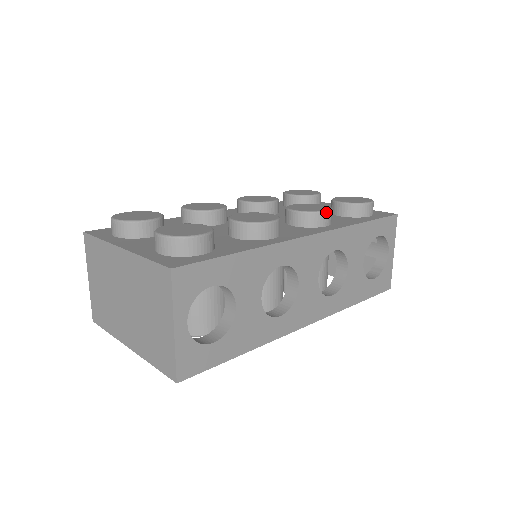
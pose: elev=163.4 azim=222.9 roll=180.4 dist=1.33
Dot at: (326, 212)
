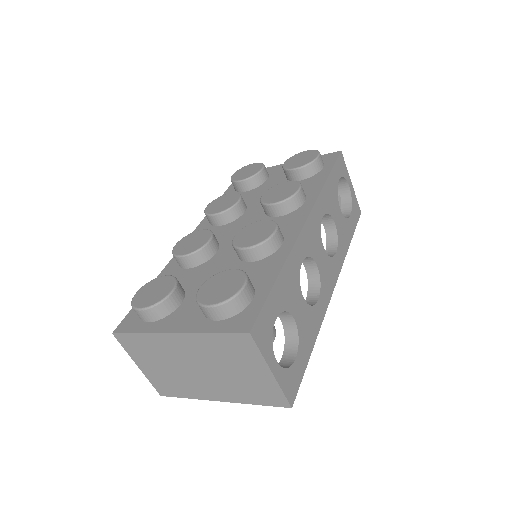
Dot at: (300, 190)
